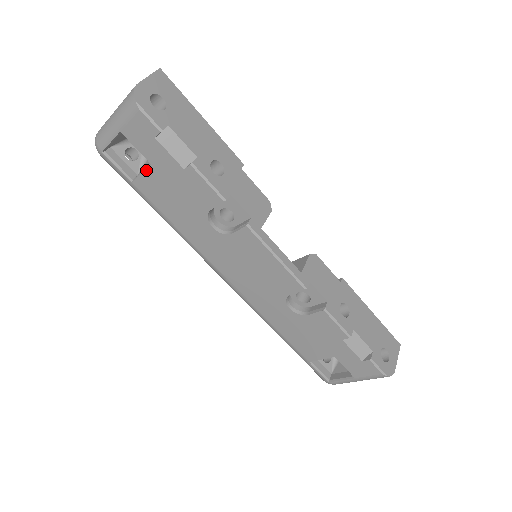
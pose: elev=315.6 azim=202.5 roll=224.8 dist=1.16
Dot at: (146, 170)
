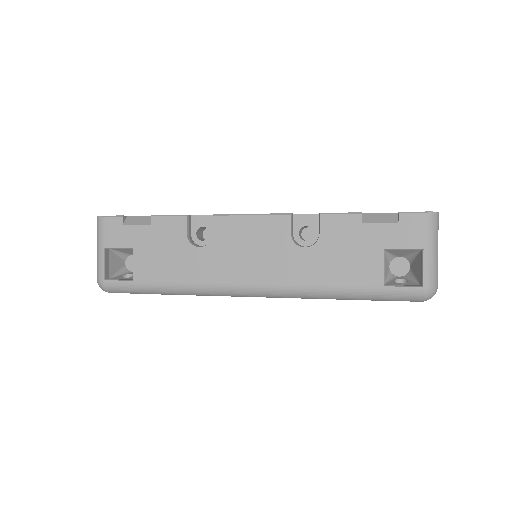
Dot at: (134, 257)
